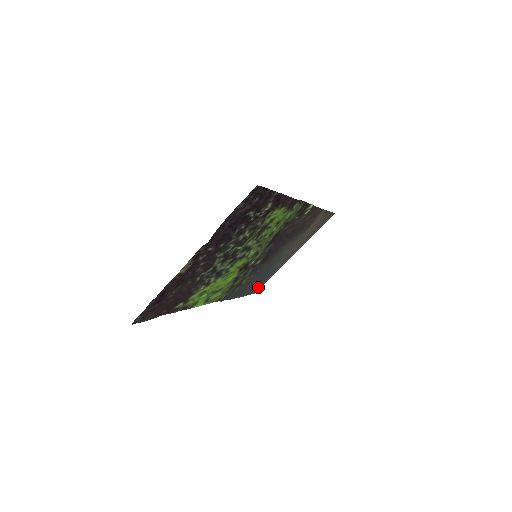
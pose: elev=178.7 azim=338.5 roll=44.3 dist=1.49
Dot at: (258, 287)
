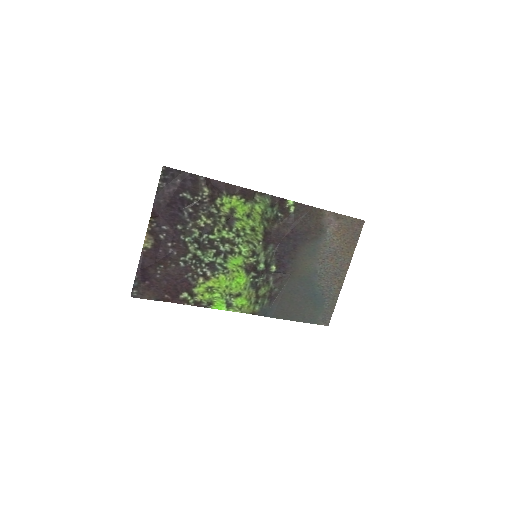
Dot at: (322, 316)
